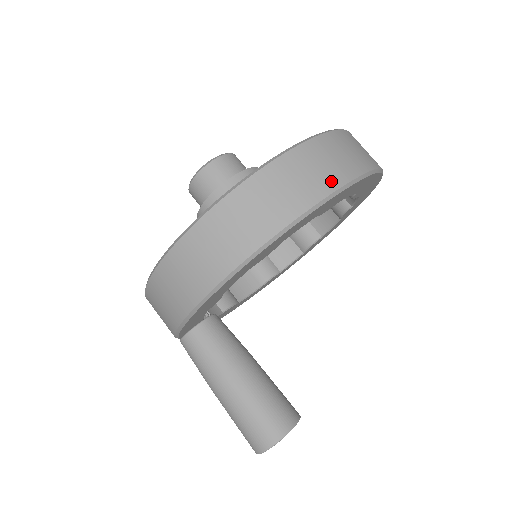
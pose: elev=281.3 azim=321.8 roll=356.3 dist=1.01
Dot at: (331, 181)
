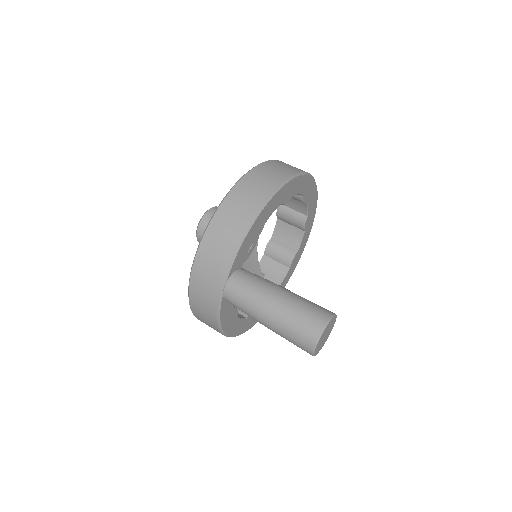
Dot at: occluded
